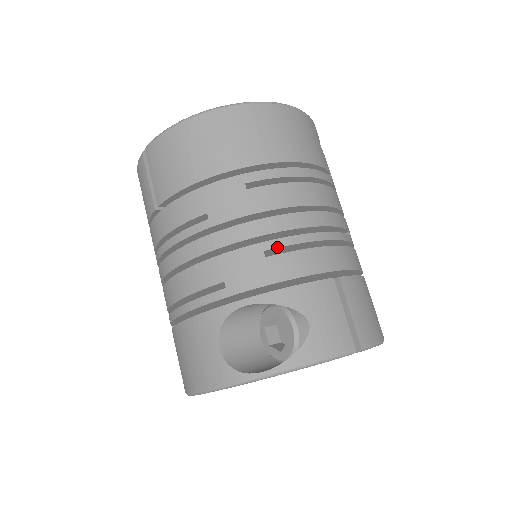
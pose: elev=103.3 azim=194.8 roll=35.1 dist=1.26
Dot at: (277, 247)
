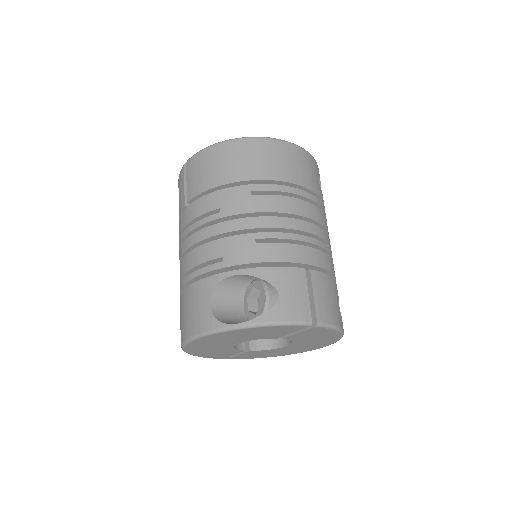
Dot at: (266, 238)
